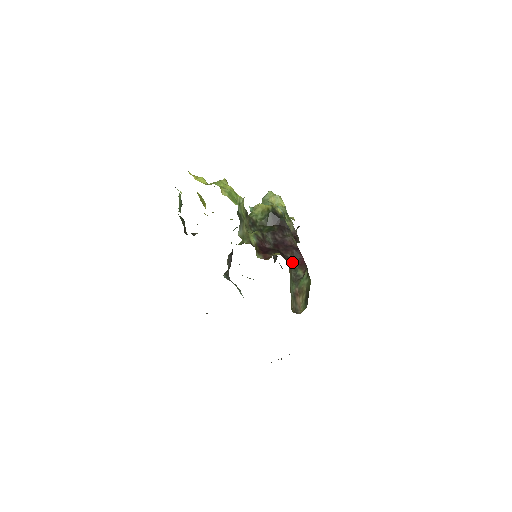
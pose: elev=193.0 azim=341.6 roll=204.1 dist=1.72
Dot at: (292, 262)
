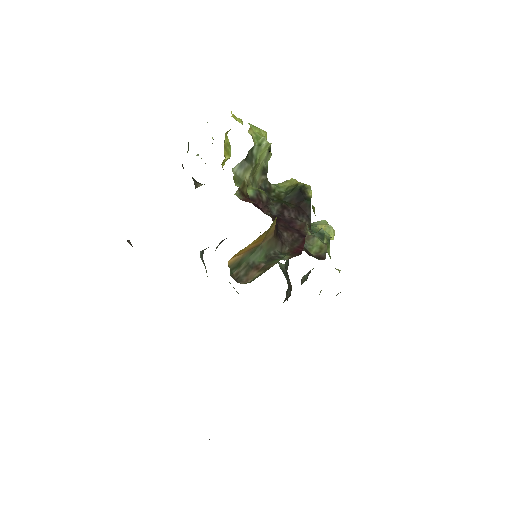
Dot at: (284, 242)
